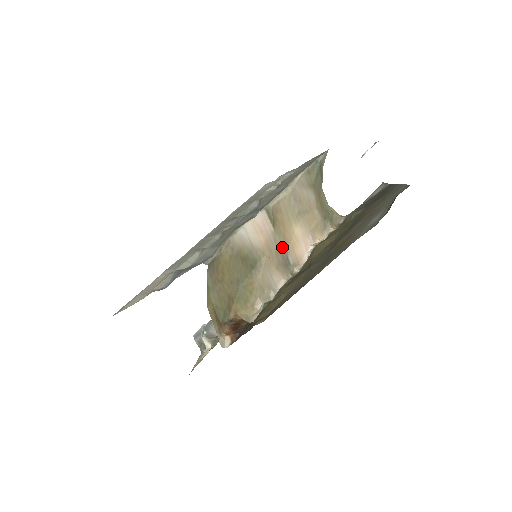
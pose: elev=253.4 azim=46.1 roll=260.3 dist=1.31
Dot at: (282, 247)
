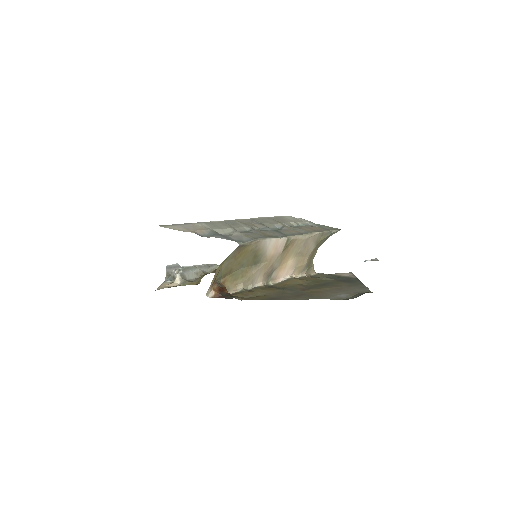
Dot at: (276, 264)
